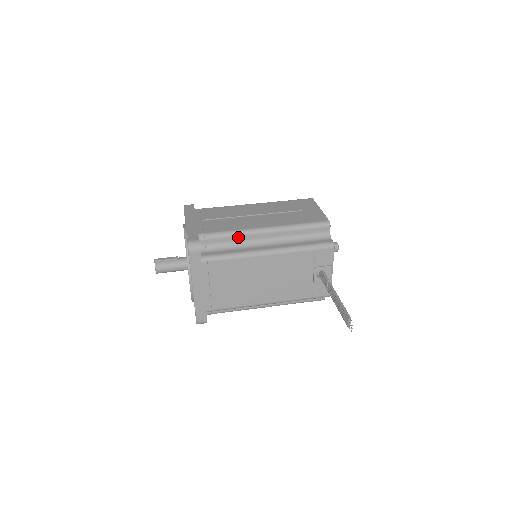
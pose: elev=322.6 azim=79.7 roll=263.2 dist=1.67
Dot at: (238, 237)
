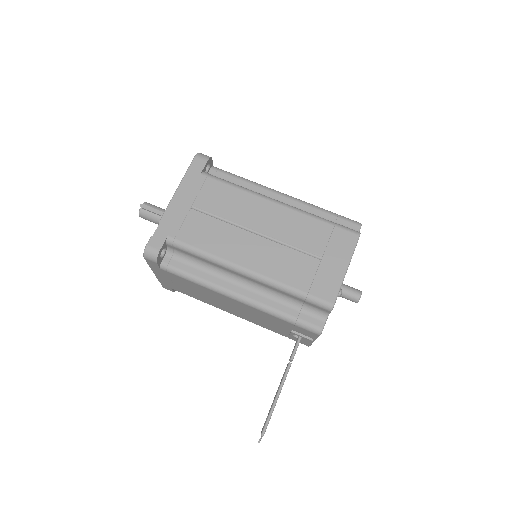
Dot at: (212, 263)
